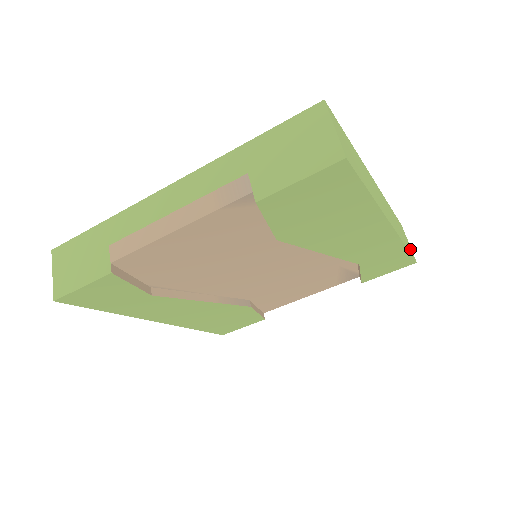
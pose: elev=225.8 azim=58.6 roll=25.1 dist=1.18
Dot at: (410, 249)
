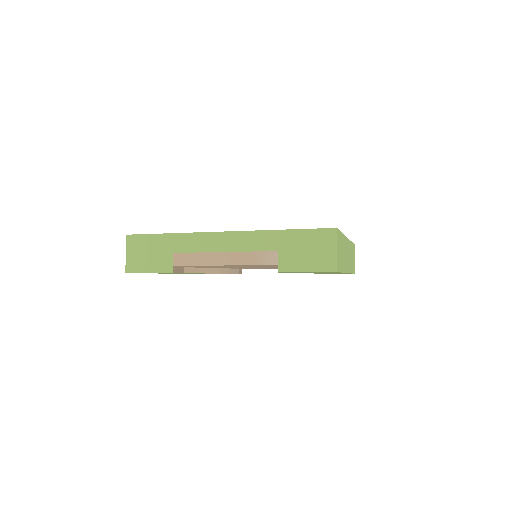
Dot at: (354, 266)
